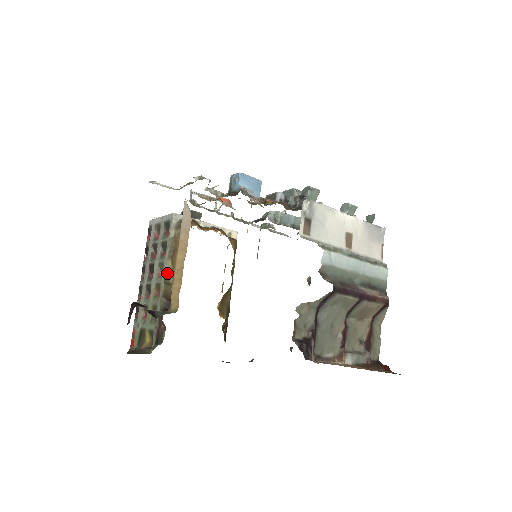
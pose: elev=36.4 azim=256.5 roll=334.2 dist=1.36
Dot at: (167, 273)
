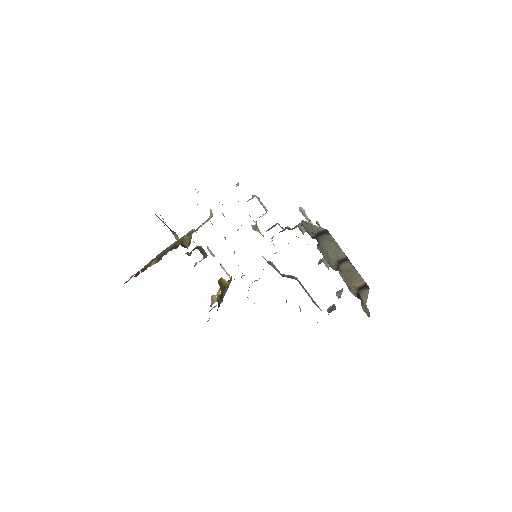
Dot at: (183, 239)
